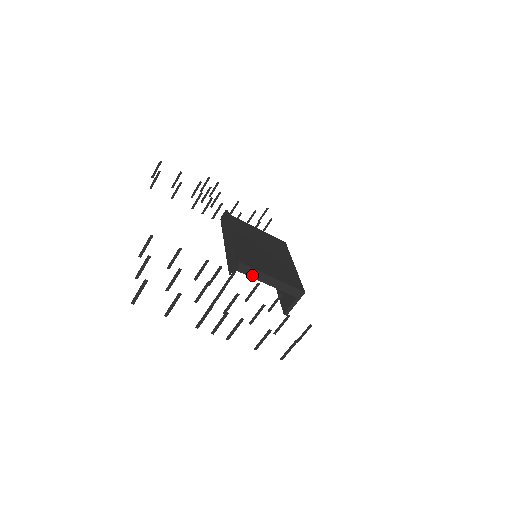
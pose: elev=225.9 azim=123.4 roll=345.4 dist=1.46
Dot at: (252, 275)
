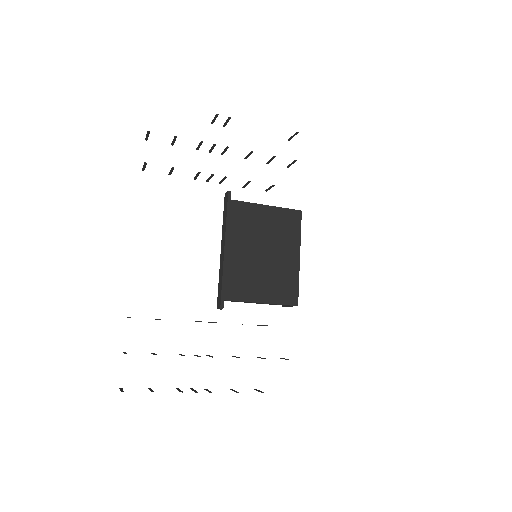
Dot at: occluded
